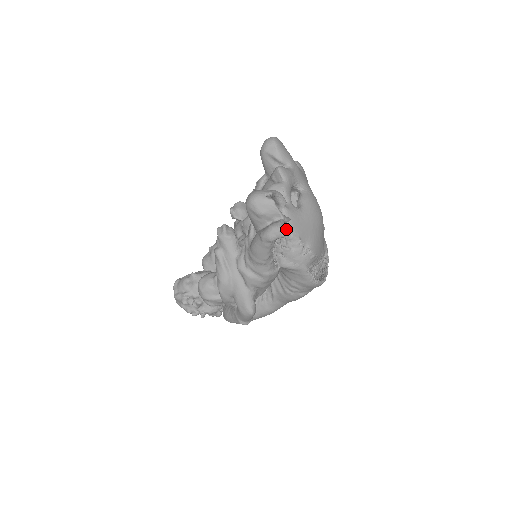
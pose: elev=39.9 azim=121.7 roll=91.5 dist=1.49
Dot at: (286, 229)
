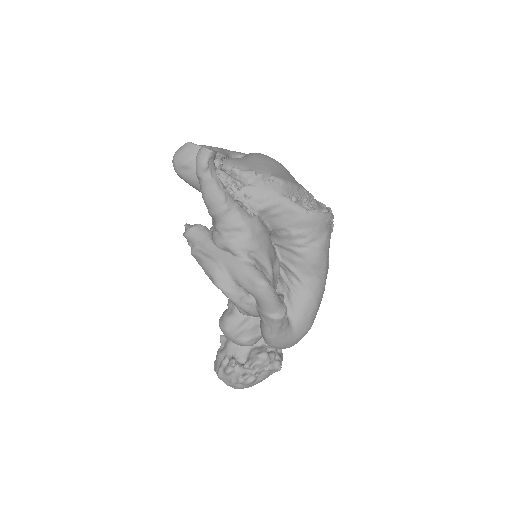
Dot at: (231, 170)
